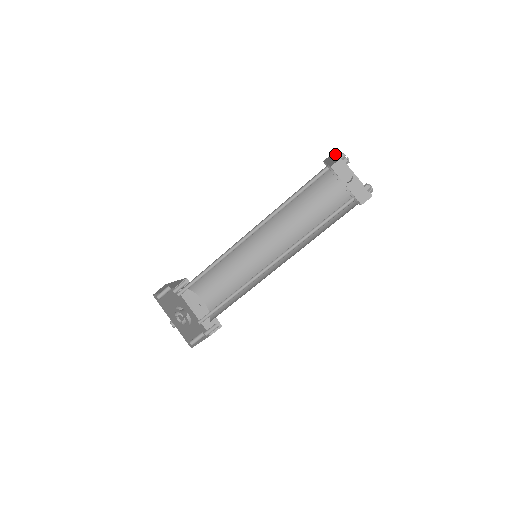
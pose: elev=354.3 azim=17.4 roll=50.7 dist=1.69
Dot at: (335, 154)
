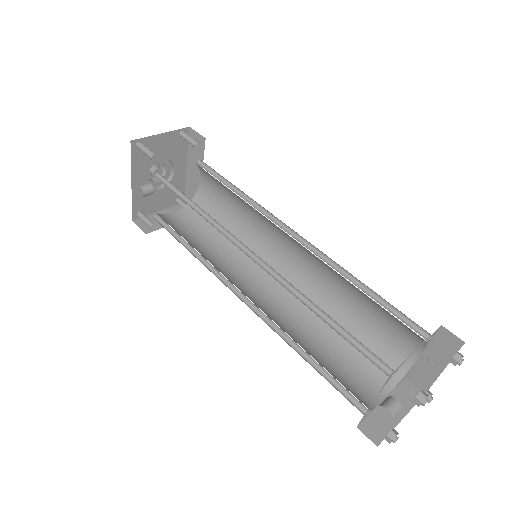
Dot at: occluded
